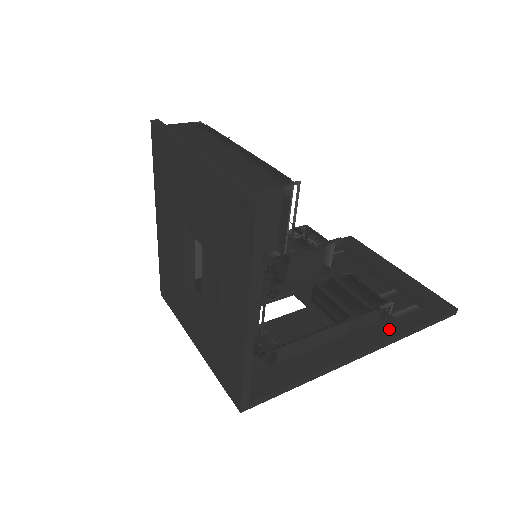
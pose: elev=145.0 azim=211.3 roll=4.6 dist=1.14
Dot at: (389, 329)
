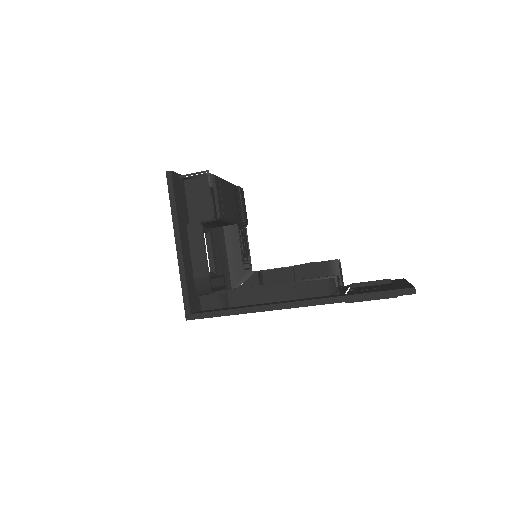
Dot at: (329, 296)
